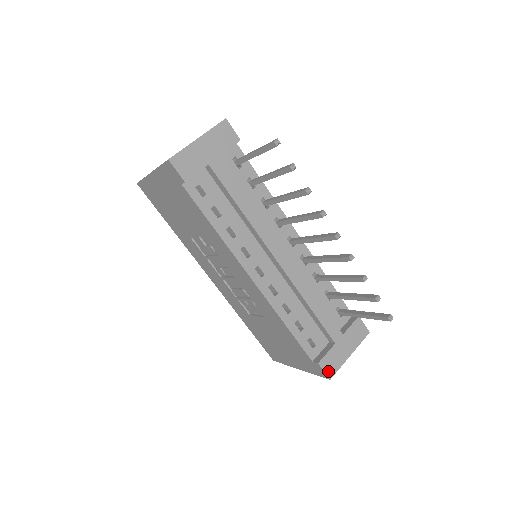
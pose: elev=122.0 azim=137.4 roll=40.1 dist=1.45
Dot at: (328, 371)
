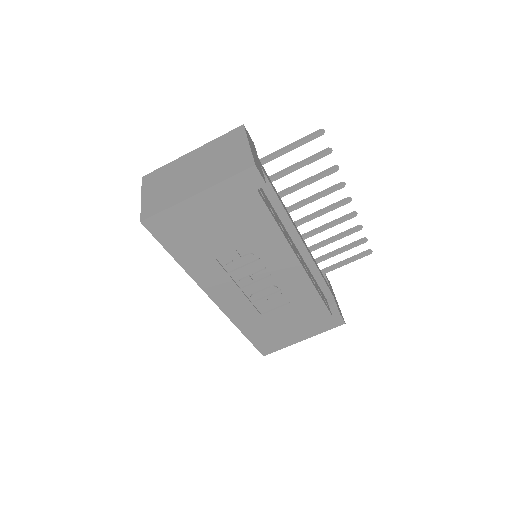
Dot at: (342, 318)
